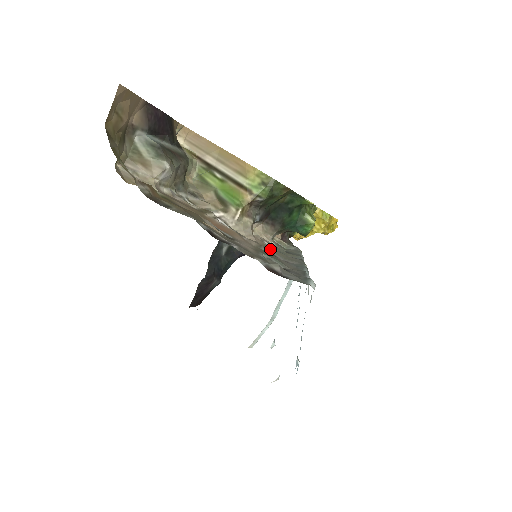
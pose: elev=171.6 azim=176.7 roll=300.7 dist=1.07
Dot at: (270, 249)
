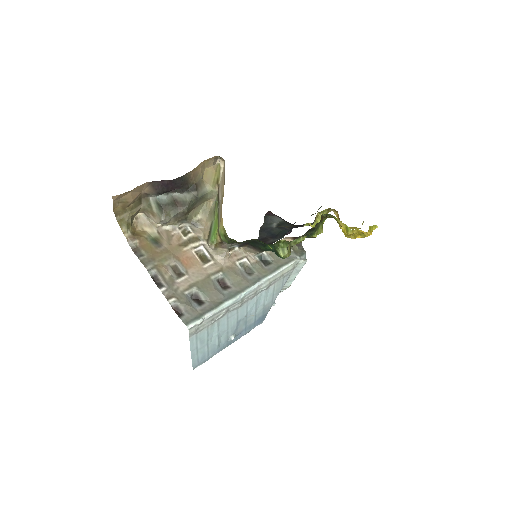
Dot at: (228, 273)
